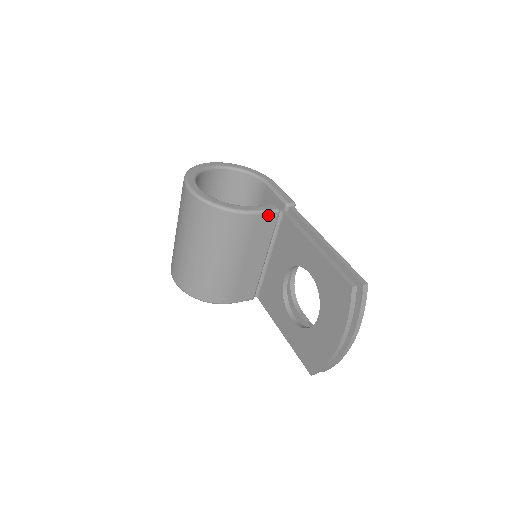
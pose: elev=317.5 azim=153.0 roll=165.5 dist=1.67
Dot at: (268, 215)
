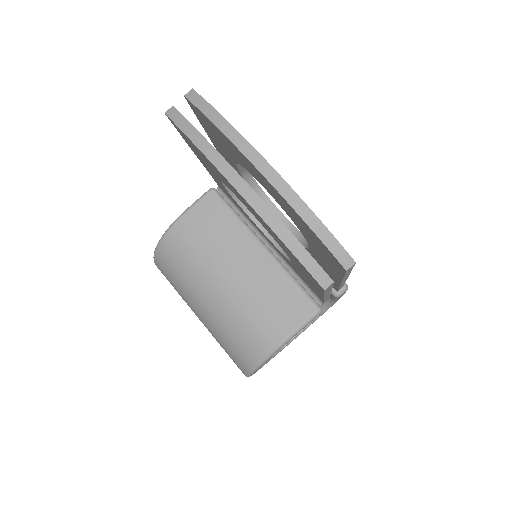
Dot at: (202, 203)
